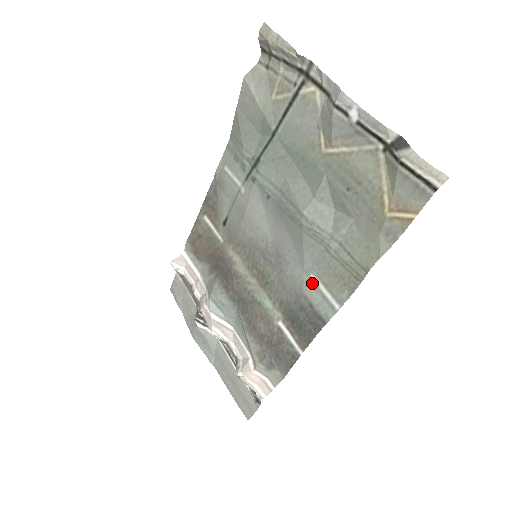
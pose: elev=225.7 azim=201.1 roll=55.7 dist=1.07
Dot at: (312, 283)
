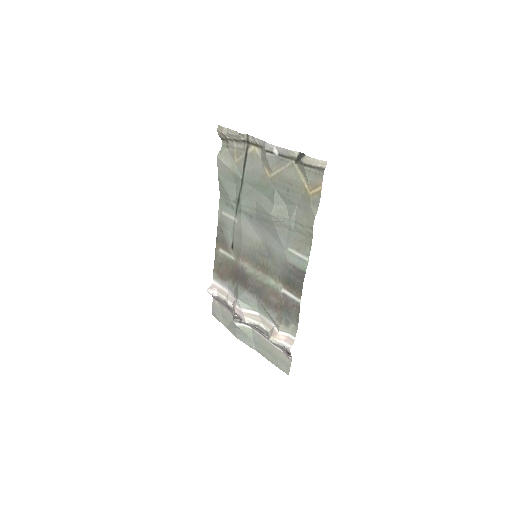
Dot at: (290, 254)
